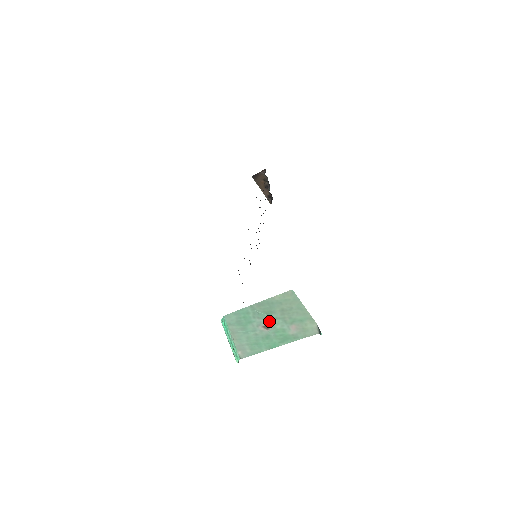
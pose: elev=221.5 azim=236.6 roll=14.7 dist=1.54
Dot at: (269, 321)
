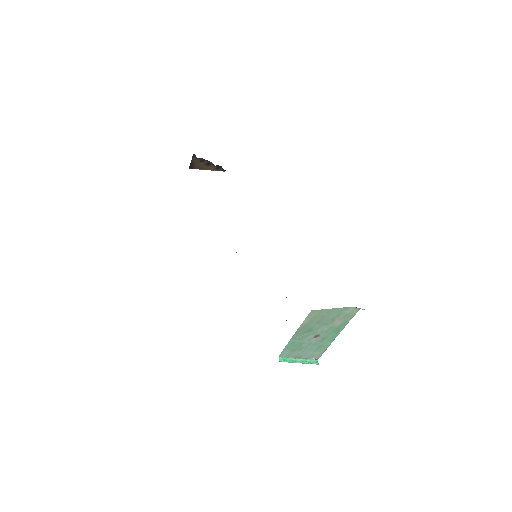
Dot at: (315, 333)
